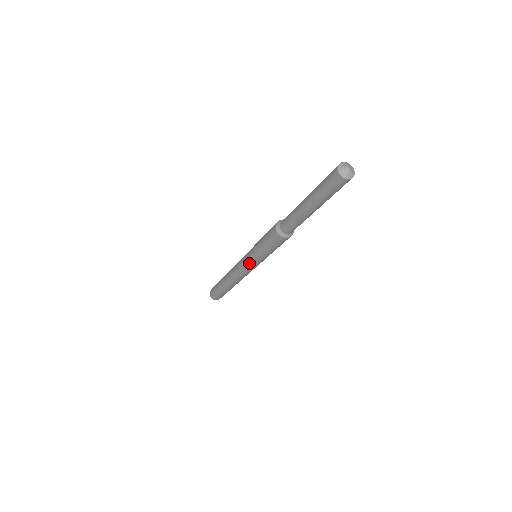
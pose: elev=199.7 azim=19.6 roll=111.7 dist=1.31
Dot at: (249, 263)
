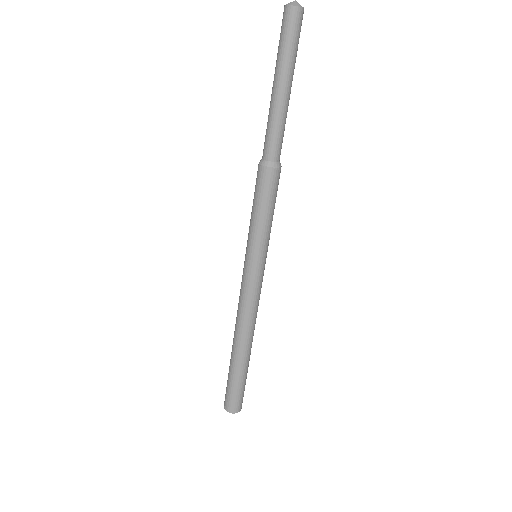
Dot at: (245, 262)
